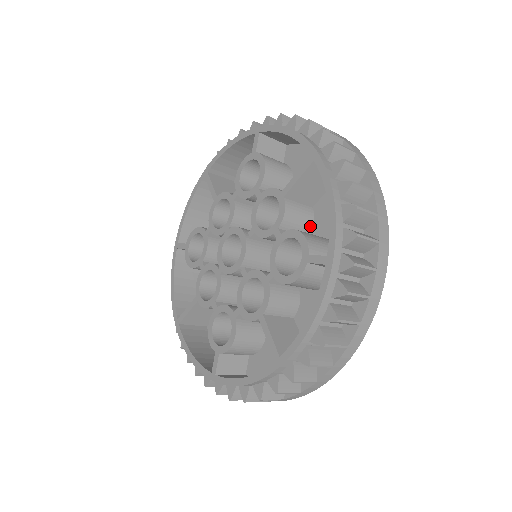
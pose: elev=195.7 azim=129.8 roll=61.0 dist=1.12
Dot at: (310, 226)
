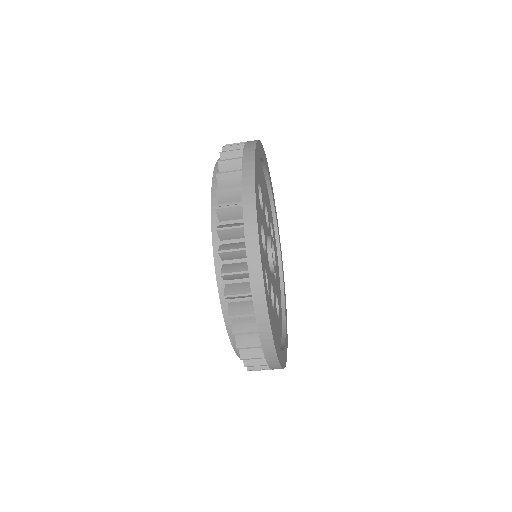
Dot at: occluded
